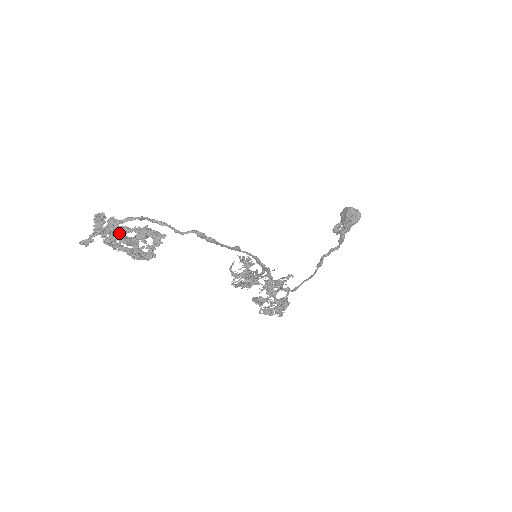
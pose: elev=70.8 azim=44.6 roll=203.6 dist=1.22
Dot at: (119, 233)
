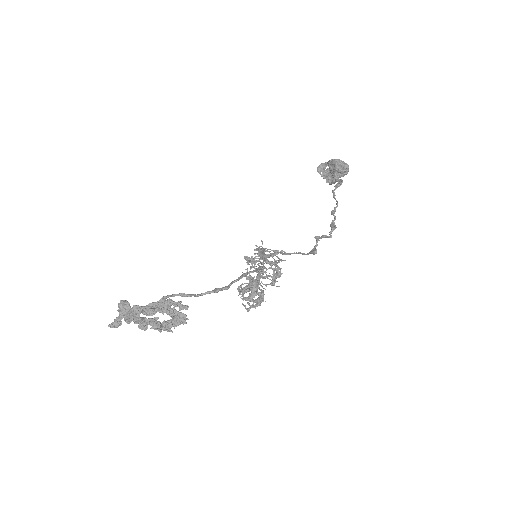
Dot at: occluded
